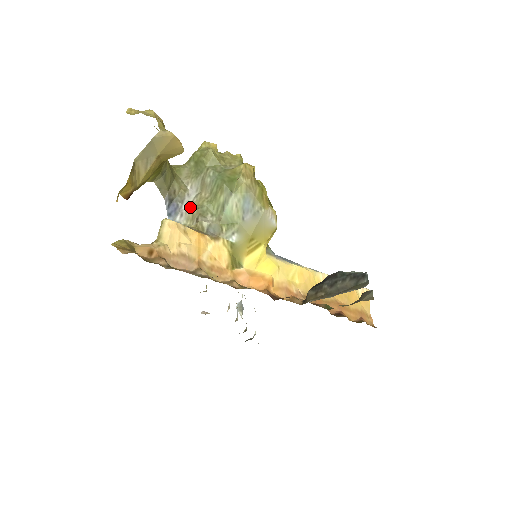
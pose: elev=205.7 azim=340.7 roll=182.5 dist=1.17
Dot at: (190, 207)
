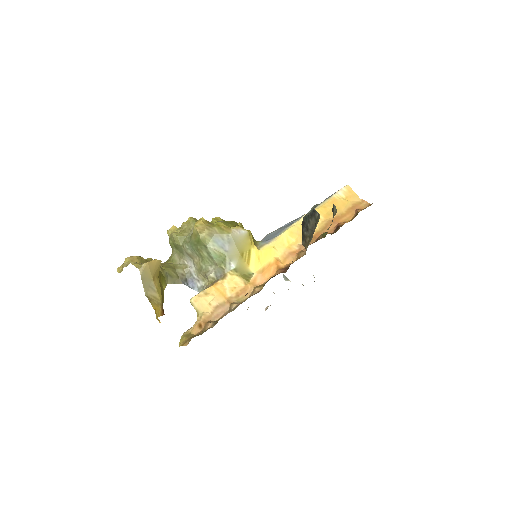
Dot at: (197, 273)
